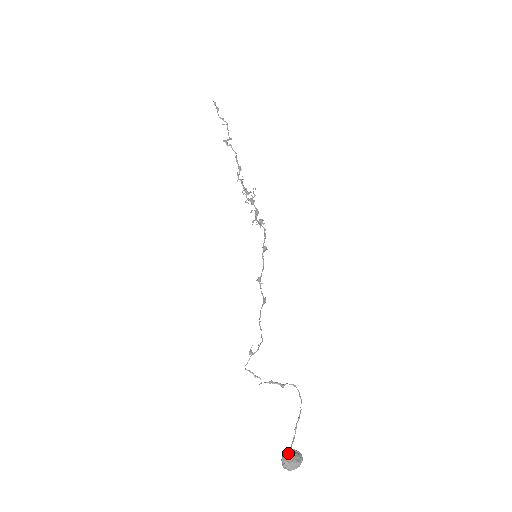
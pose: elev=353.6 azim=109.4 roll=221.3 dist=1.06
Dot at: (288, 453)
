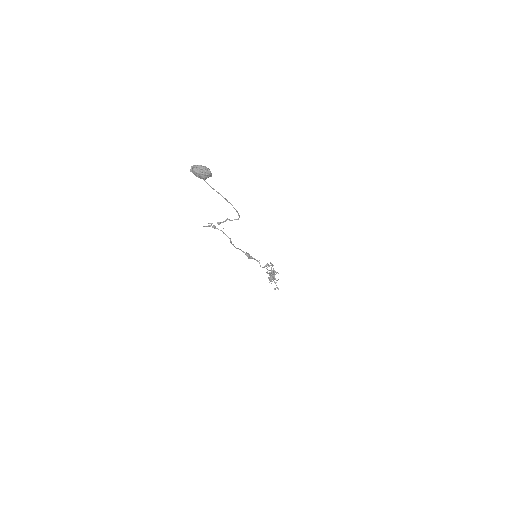
Dot at: occluded
